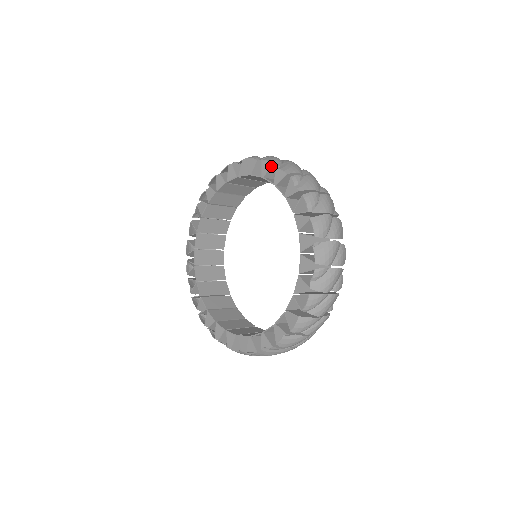
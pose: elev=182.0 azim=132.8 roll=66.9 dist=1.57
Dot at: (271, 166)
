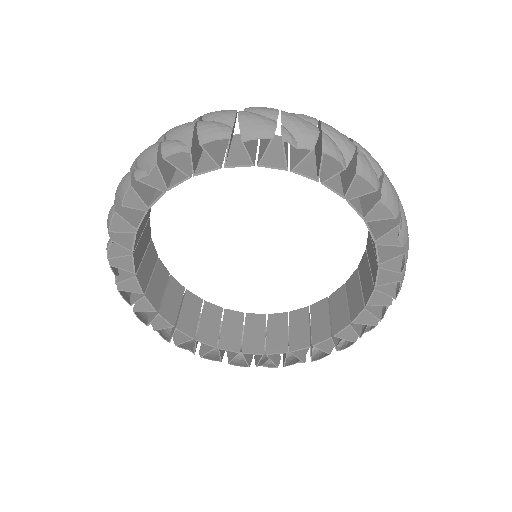
Dot at: (371, 192)
